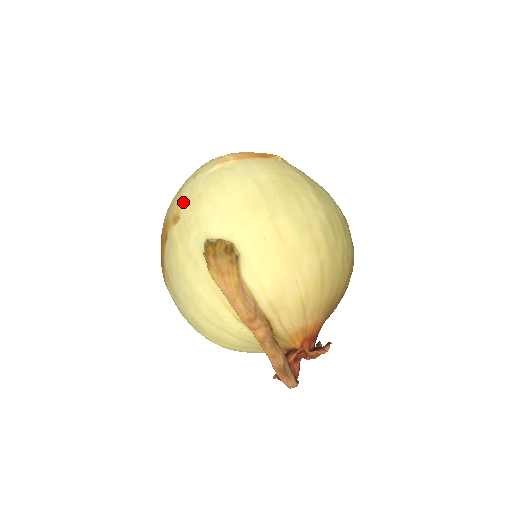
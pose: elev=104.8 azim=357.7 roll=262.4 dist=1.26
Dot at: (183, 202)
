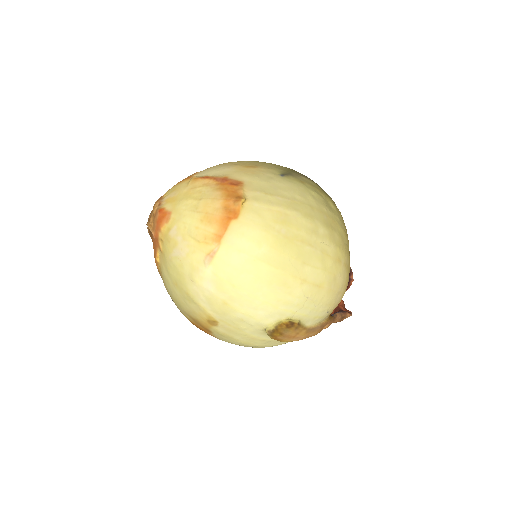
Dot at: (208, 310)
